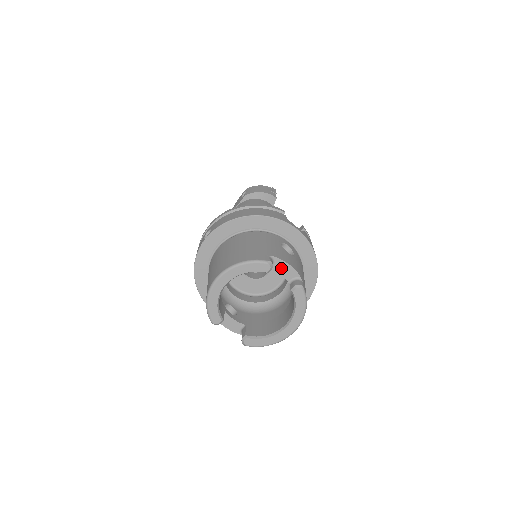
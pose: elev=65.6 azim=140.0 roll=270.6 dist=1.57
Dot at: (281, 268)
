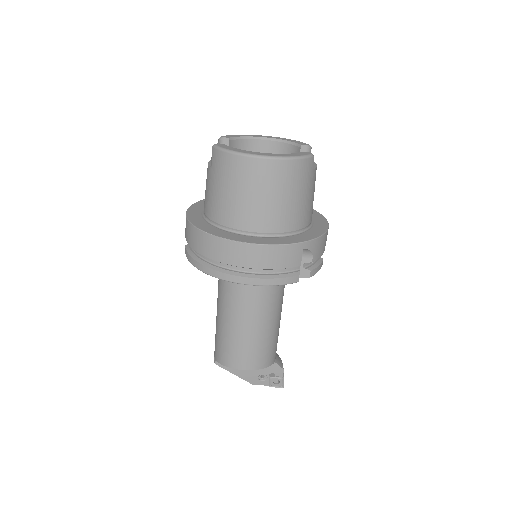
Dot at: occluded
